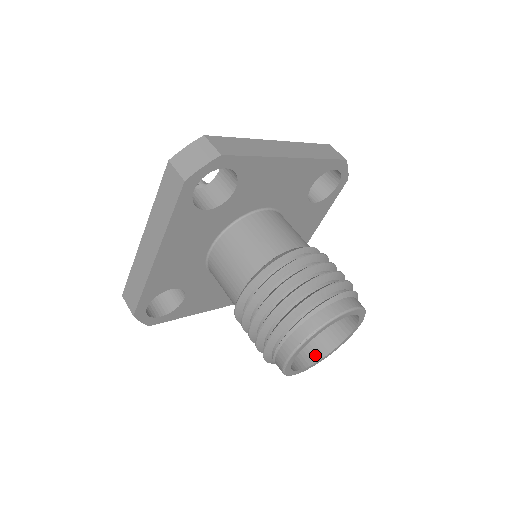
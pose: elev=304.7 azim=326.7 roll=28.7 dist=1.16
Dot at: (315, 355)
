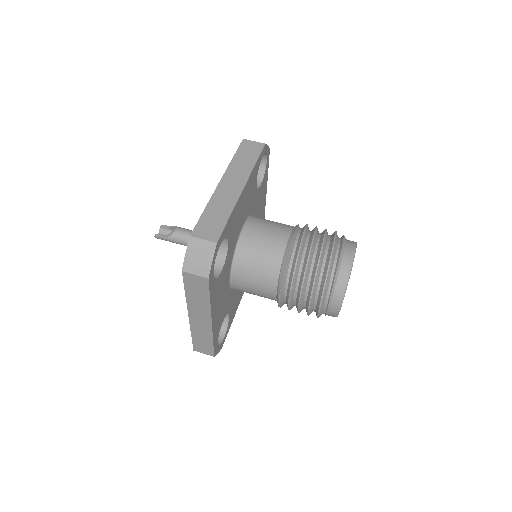
Dot at: occluded
